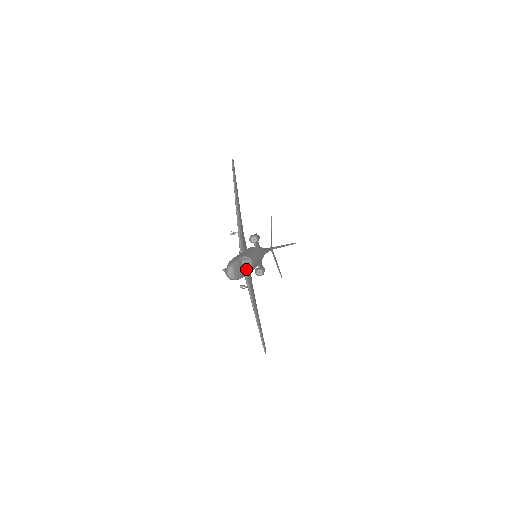
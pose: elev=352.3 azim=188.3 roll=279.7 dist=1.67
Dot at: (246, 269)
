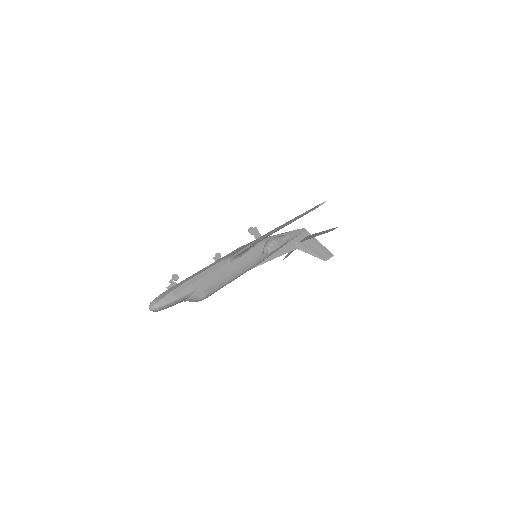
Dot at: (189, 301)
